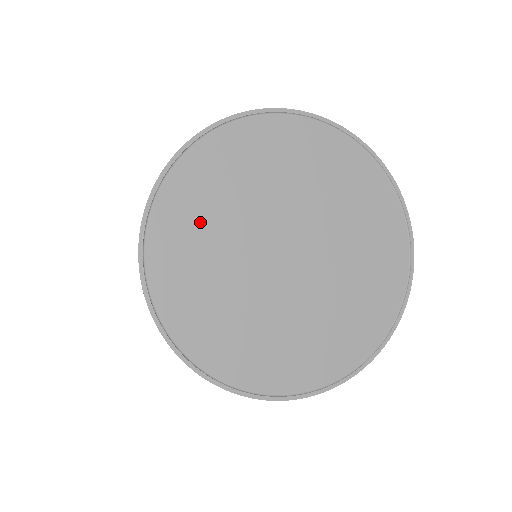
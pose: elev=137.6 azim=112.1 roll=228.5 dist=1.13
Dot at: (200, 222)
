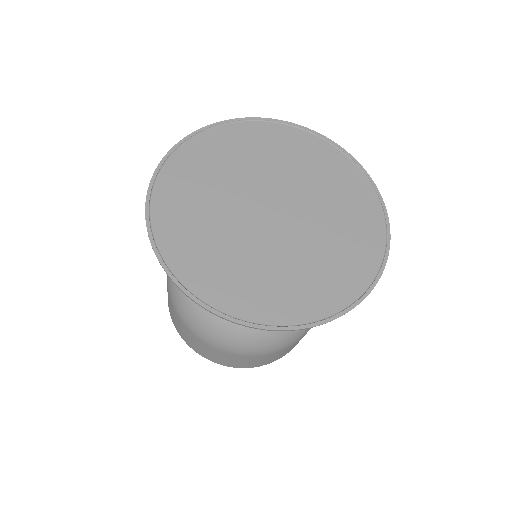
Dot at: (198, 183)
